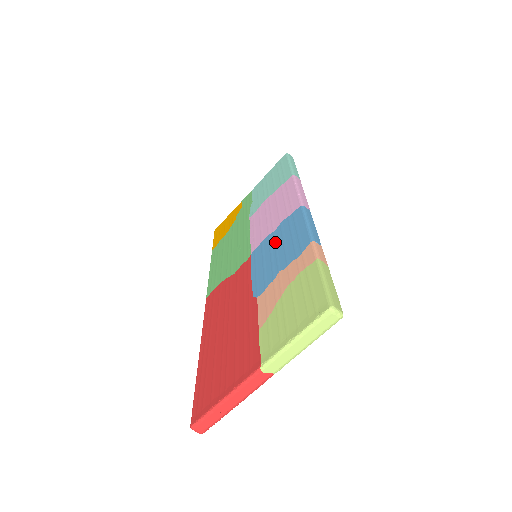
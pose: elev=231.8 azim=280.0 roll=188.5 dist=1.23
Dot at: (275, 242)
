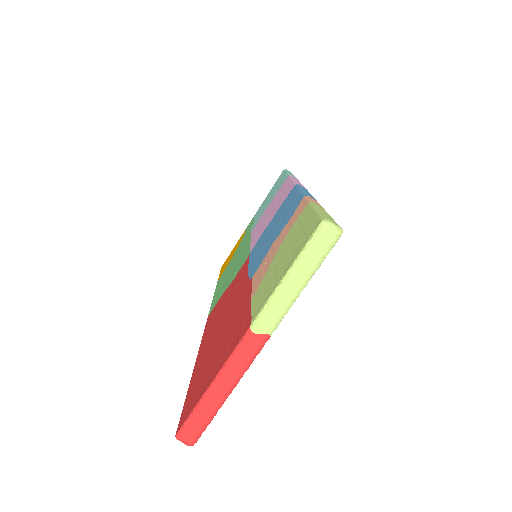
Dot at: (271, 226)
